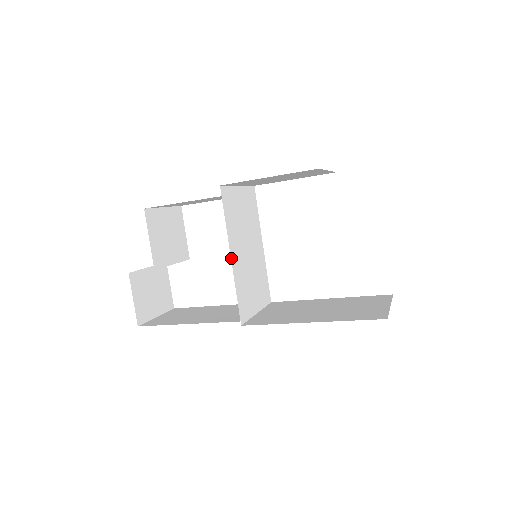
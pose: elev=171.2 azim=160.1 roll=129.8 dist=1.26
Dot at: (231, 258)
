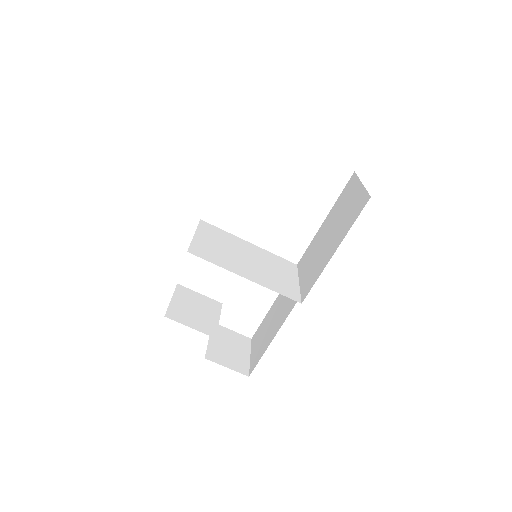
Dot at: occluded
